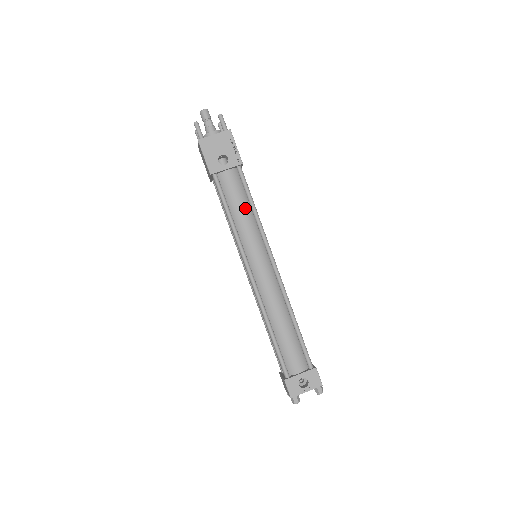
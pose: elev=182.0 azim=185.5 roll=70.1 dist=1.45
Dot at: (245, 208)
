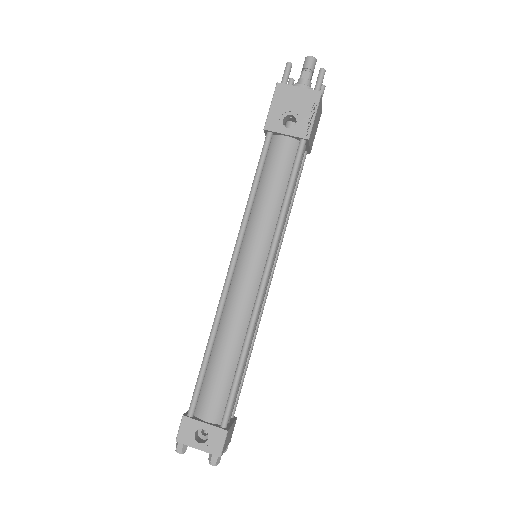
Dot at: (277, 192)
